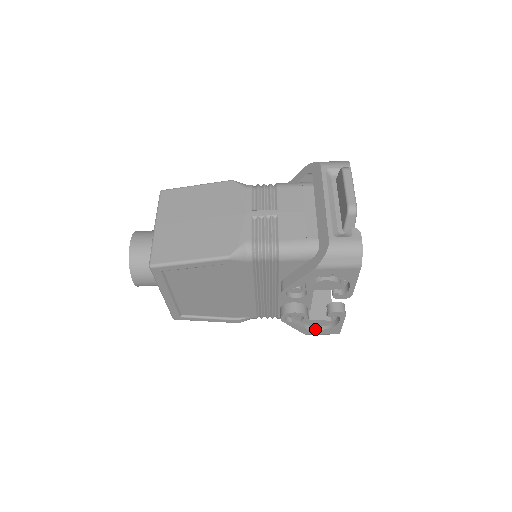
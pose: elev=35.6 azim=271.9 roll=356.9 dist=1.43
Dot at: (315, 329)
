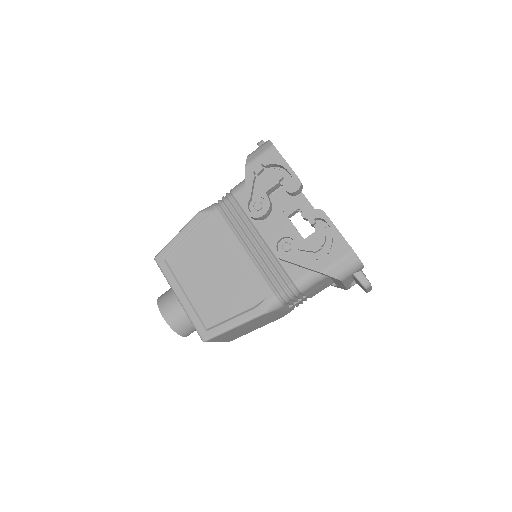
Dot at: (321, 255)
